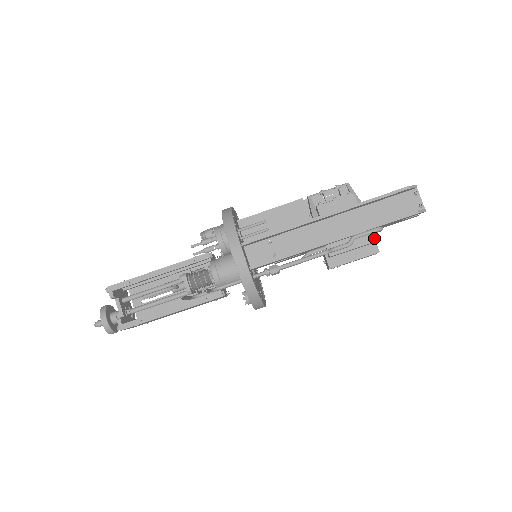
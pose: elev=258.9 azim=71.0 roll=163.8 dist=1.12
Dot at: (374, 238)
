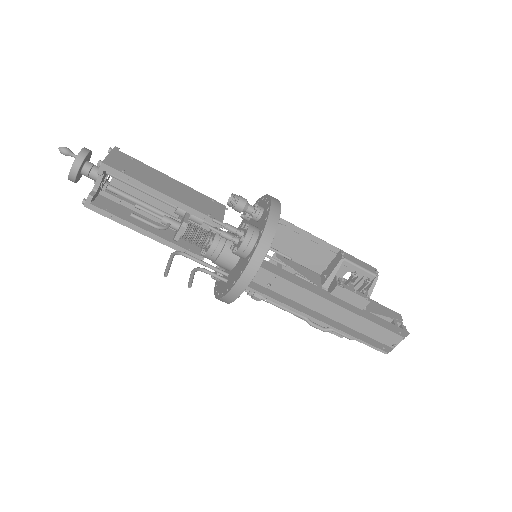
Dot at: occluded
